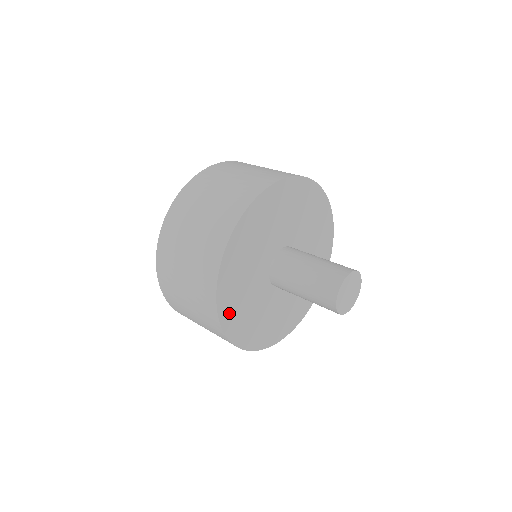
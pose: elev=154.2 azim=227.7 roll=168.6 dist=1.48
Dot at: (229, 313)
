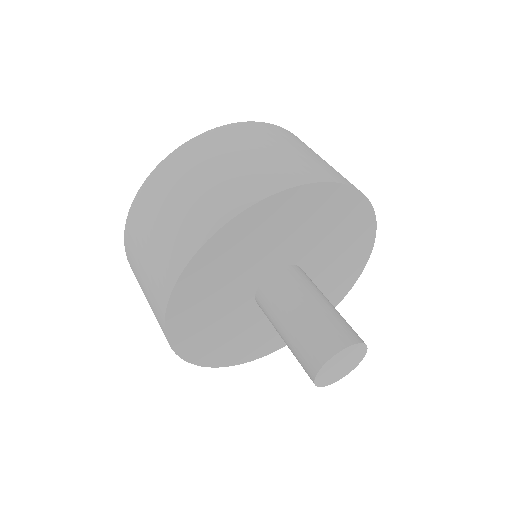
Dot at: (188, 340)
